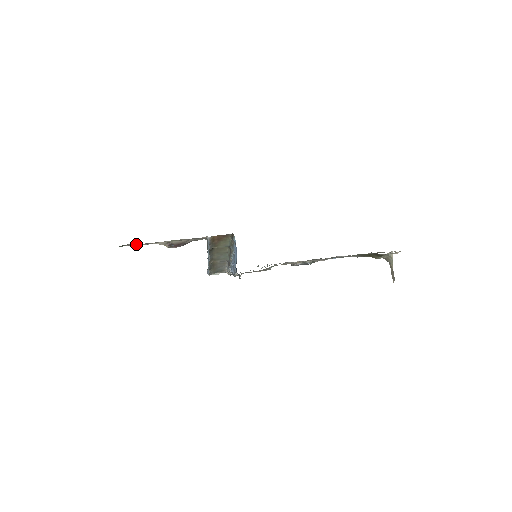
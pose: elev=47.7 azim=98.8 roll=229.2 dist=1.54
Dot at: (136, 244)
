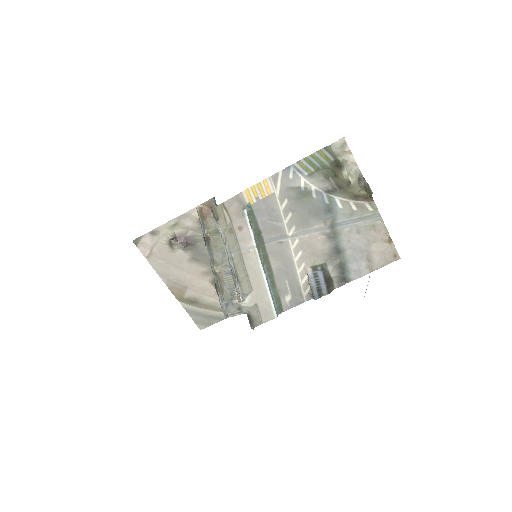
Dot at: (146, 239)
